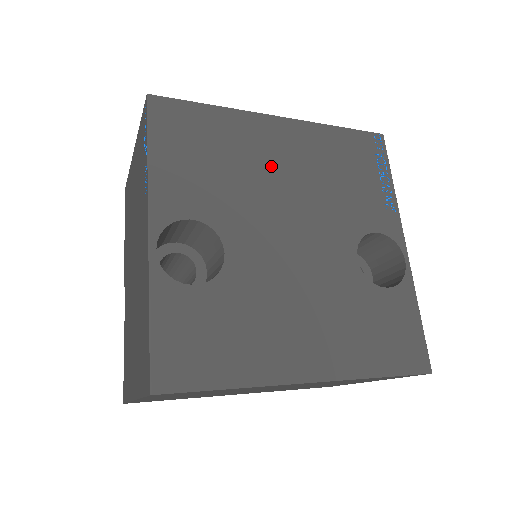
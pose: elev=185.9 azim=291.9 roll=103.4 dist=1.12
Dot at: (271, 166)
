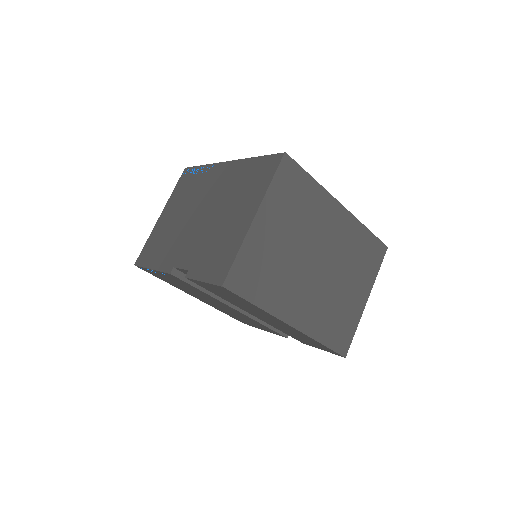
Dot at: occluded
